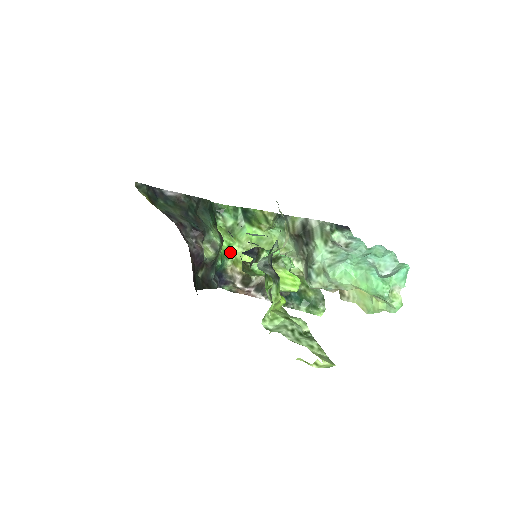
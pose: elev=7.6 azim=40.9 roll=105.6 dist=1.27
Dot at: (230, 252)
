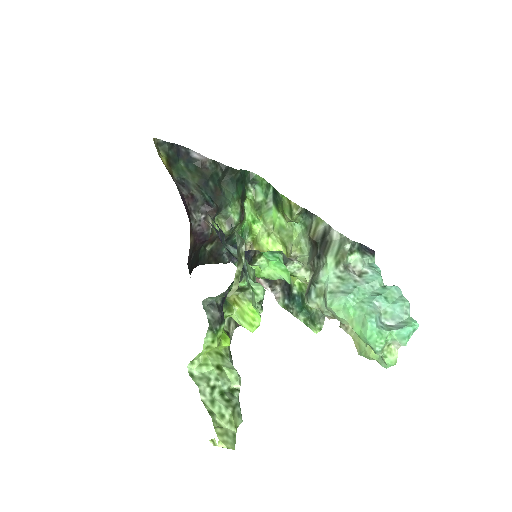
Dot at: (252, 229)
